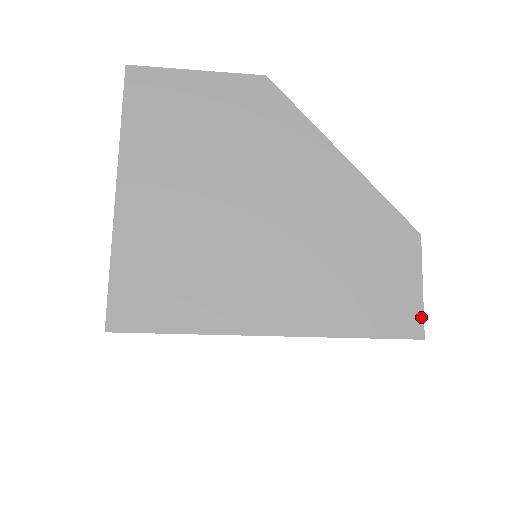
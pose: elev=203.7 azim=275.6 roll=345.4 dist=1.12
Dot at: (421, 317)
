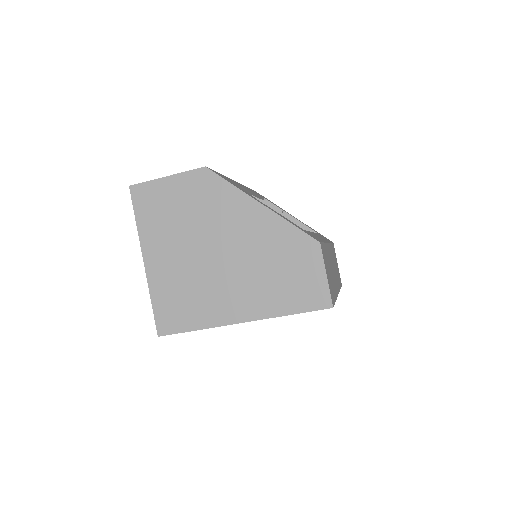
Dot at: (329, 295)
